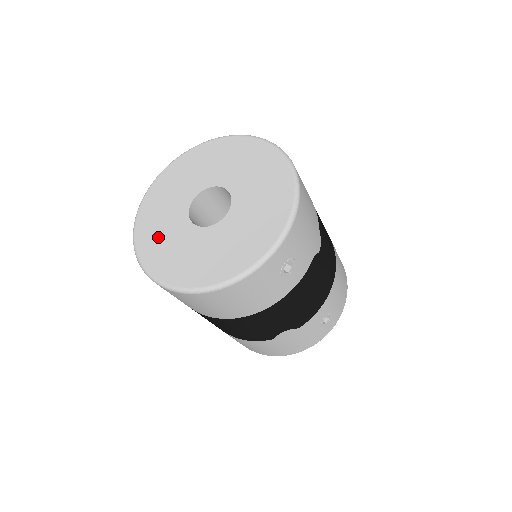
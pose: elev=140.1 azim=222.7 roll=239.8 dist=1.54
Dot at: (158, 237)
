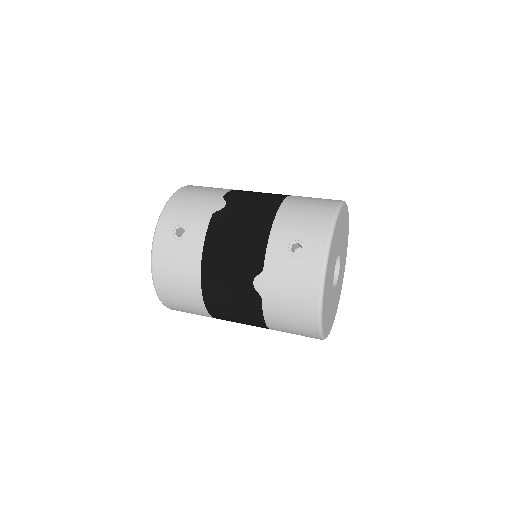
Dot at: occluded
